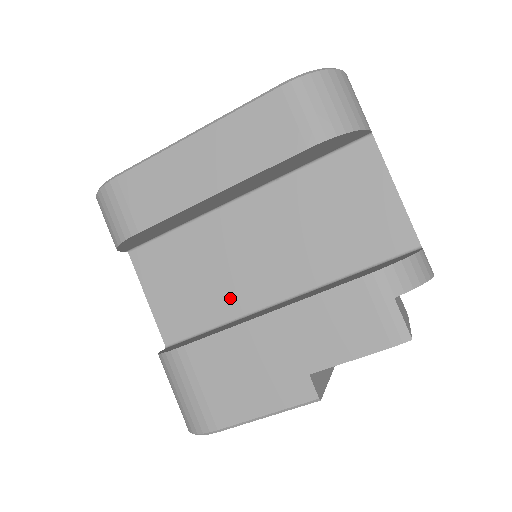
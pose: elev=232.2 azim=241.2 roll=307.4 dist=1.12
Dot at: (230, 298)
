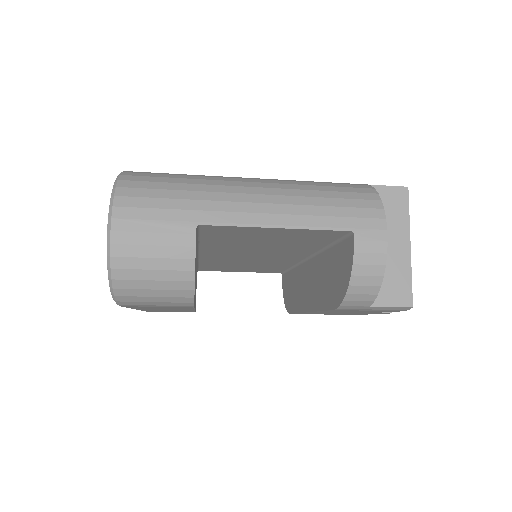
Dot at: (276, 264)
